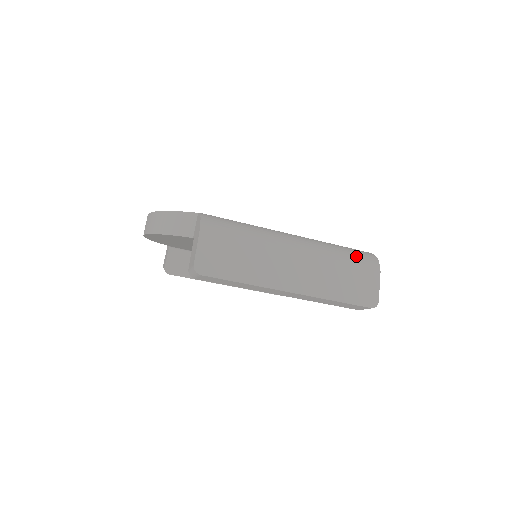
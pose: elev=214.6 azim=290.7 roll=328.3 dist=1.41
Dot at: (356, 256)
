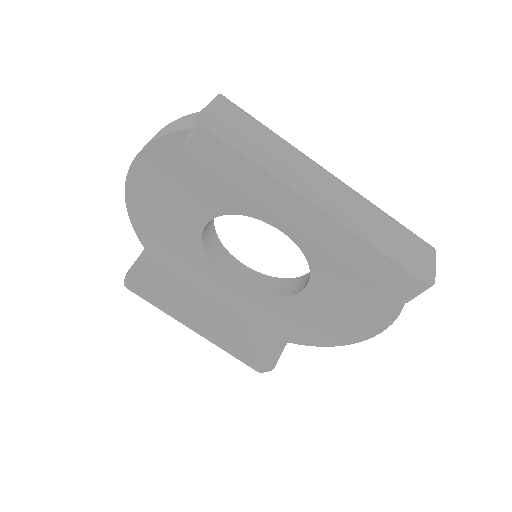
Dot at: (404, 226)
